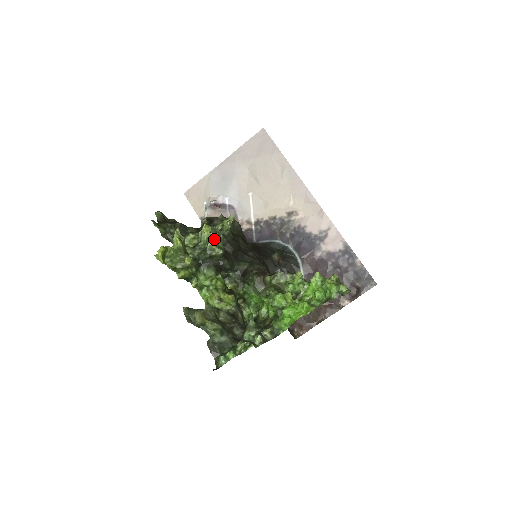
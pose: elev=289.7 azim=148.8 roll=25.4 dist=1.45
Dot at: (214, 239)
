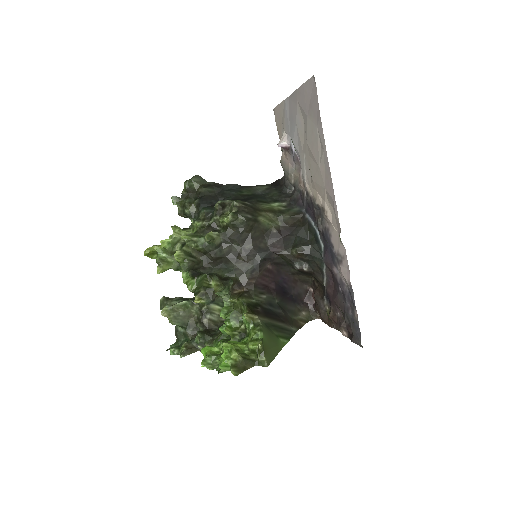
Dot at: (177, 260)
